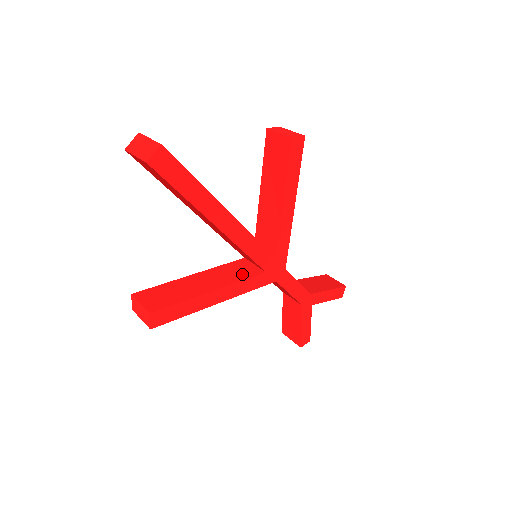
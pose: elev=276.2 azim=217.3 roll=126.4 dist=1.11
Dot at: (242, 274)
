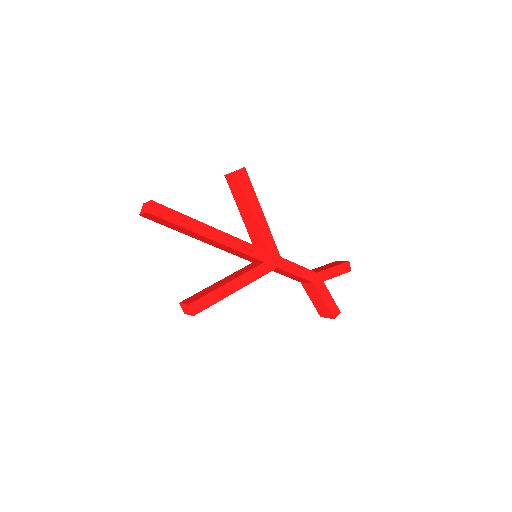
Dot at: (249, 269)
